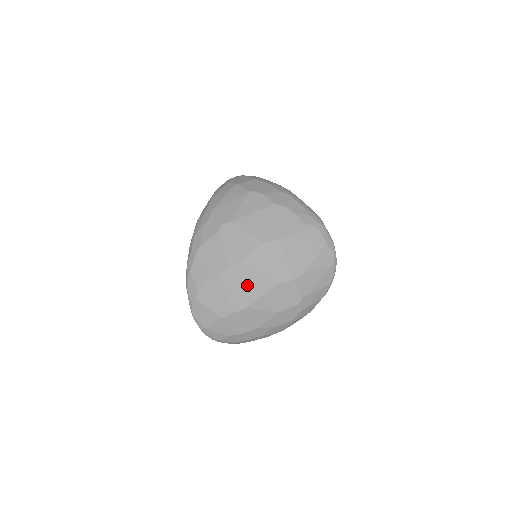
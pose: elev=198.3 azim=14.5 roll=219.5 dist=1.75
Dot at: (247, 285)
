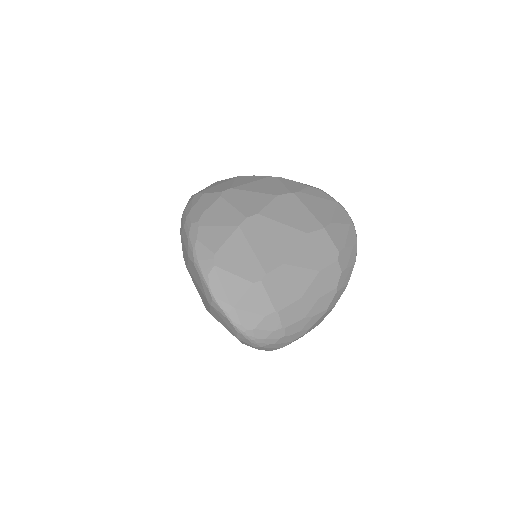
Dot at: (275, 237)
